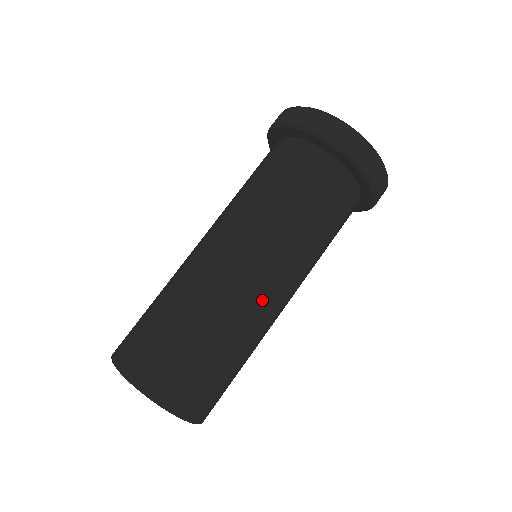
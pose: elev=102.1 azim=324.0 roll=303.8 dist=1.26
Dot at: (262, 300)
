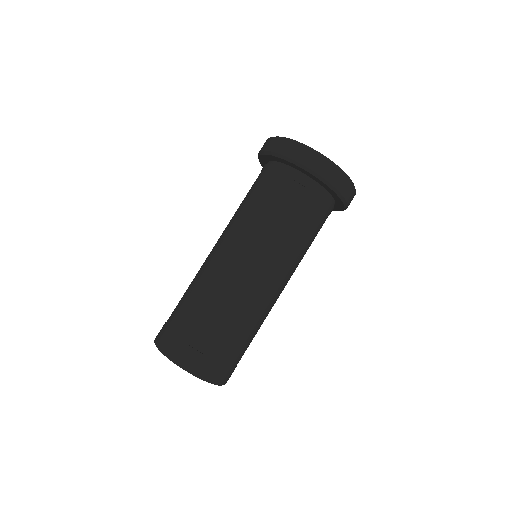
Dot at: (275, 301)
